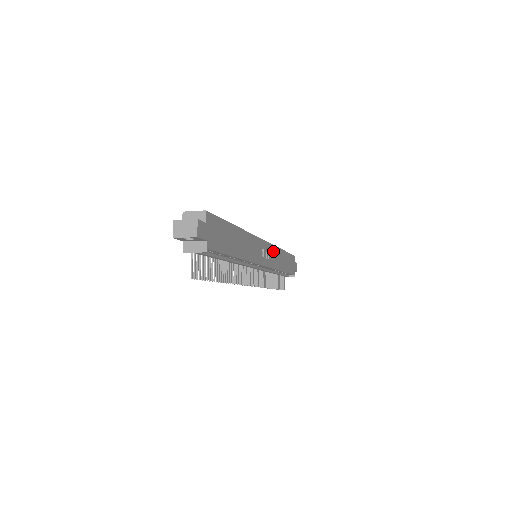
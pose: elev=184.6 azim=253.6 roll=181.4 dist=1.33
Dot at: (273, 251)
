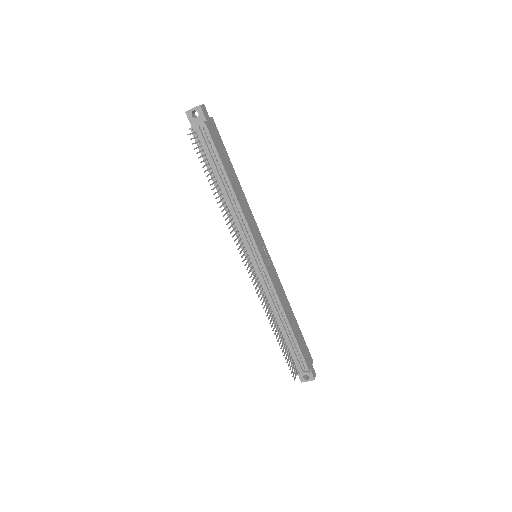
Dot at: (276, 278)
